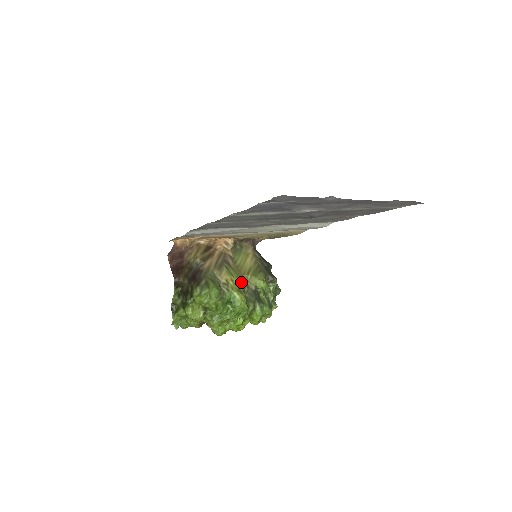
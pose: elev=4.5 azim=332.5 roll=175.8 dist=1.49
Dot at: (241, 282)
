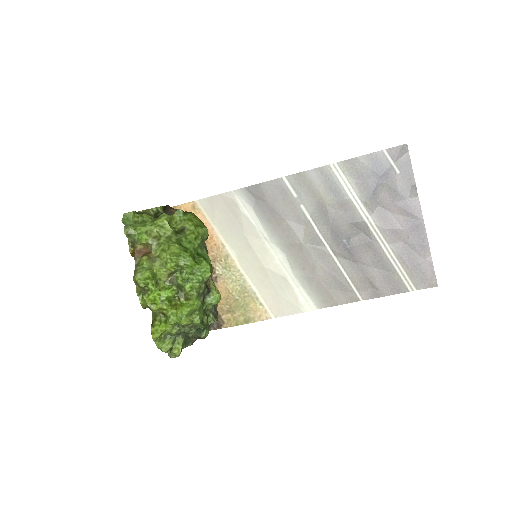
Dot at: (212, 268)
